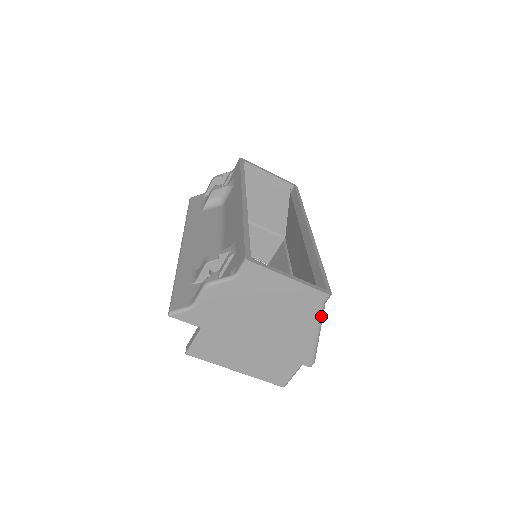
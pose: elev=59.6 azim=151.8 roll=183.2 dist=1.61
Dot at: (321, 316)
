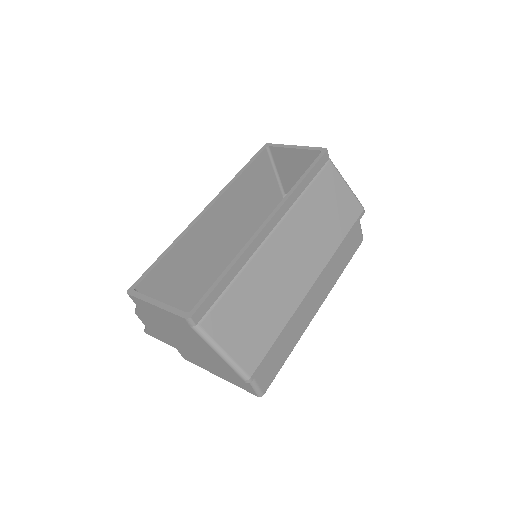
Dot at: (203, 337)
